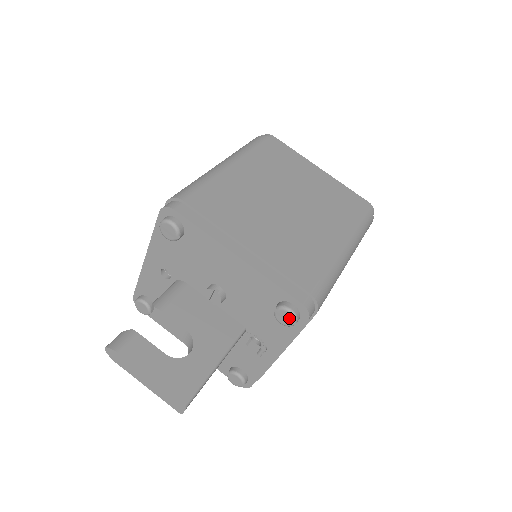
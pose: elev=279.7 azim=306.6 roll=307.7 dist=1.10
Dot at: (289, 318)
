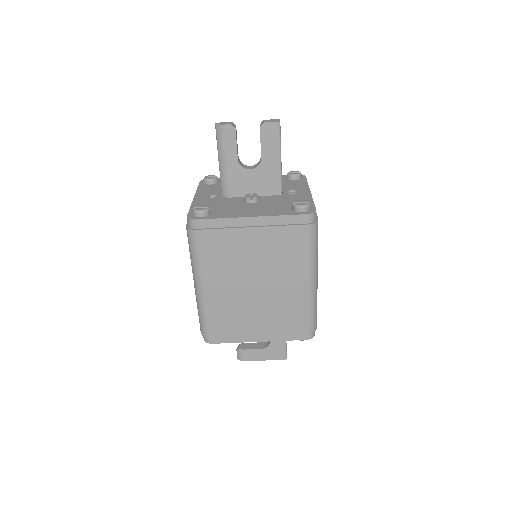
Dot at: occluded
